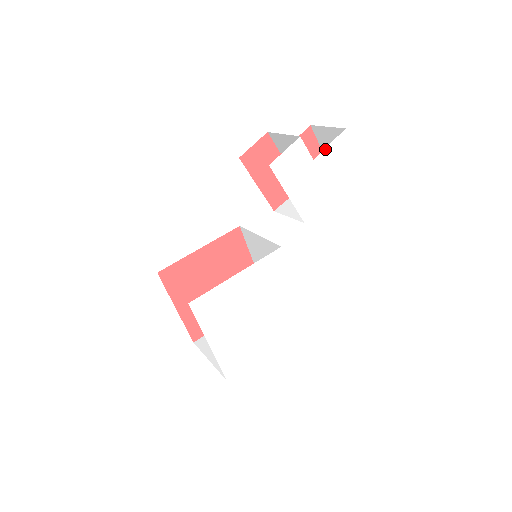
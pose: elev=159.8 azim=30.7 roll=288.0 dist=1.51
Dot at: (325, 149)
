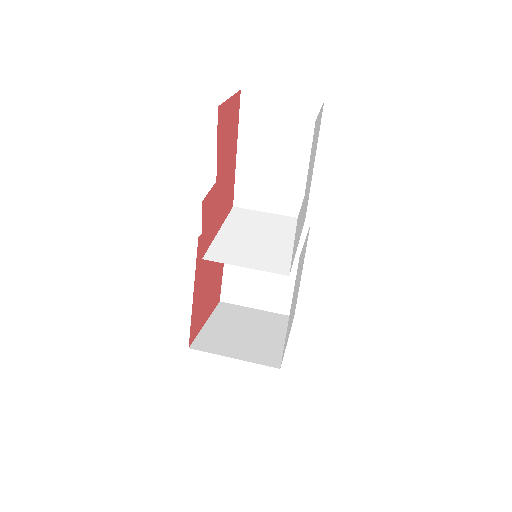
Dot at: (308, 171)
